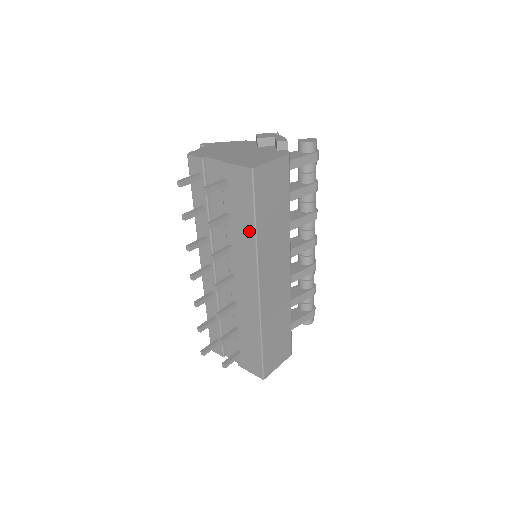
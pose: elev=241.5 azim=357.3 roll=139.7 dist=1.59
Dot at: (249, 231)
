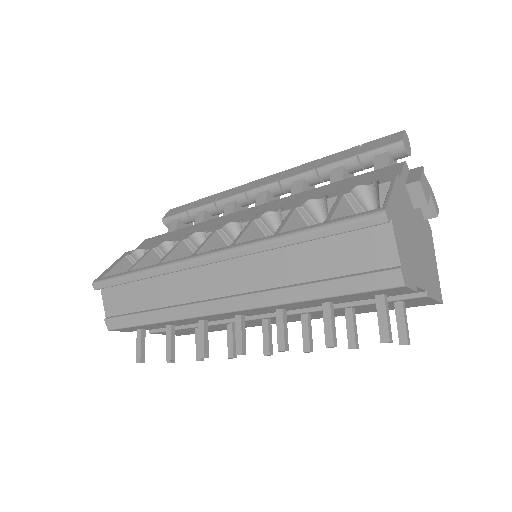
Dot at: occluded
